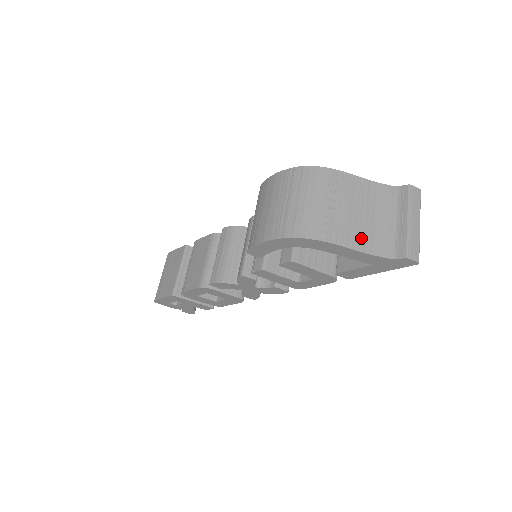
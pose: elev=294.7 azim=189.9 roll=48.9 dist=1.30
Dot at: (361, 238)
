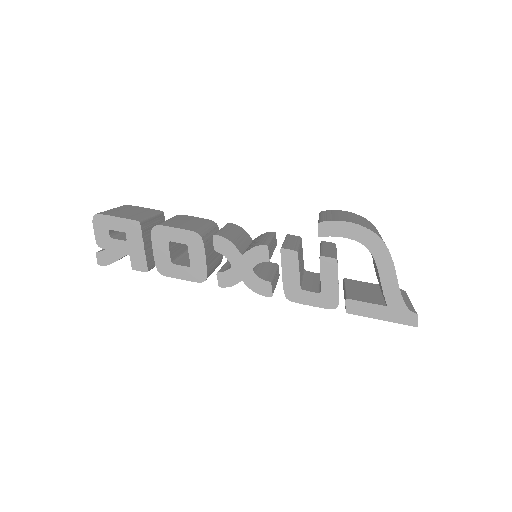
Dot at: occluded
